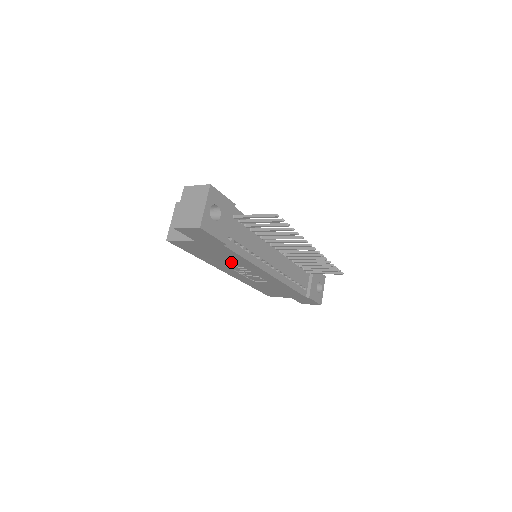
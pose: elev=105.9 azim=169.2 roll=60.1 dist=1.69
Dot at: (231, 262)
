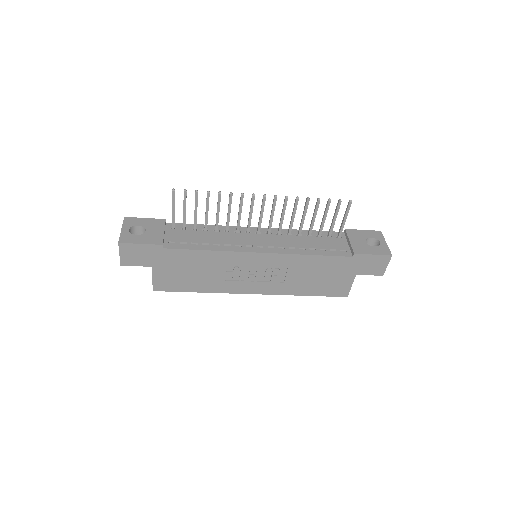
Dot at: (216, 269)
